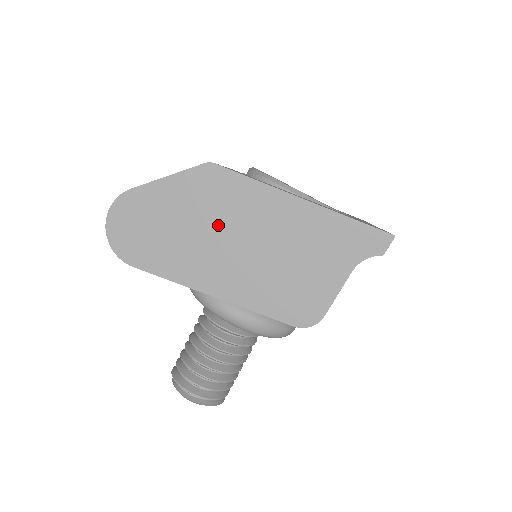
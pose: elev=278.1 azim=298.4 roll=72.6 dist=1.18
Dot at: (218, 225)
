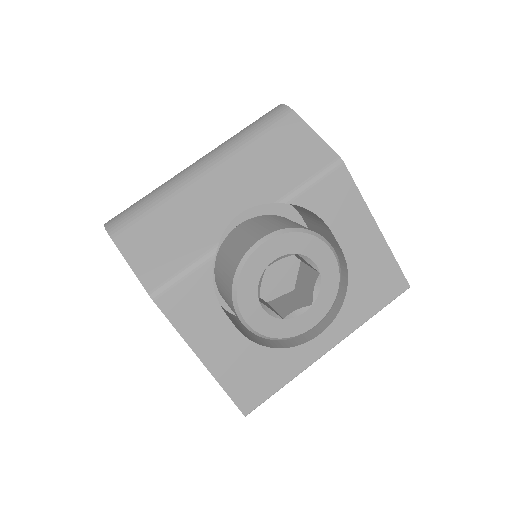
Dot at: occluded
